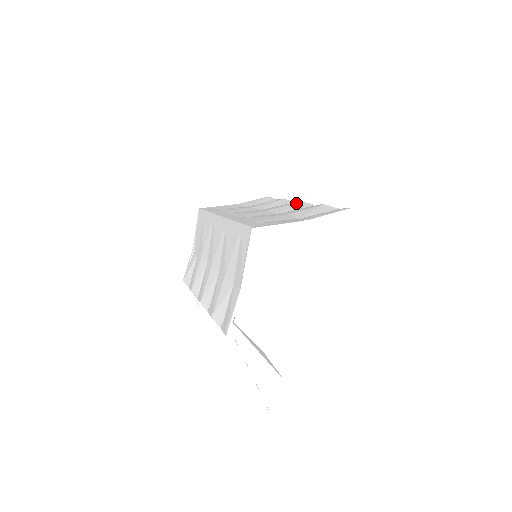
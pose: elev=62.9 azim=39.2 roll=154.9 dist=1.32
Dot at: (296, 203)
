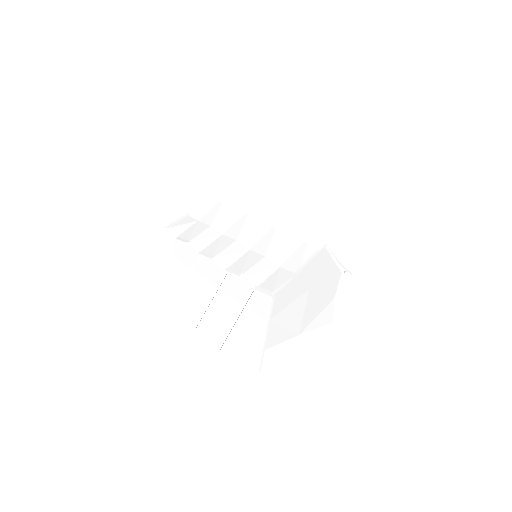
Dot at: occluded
